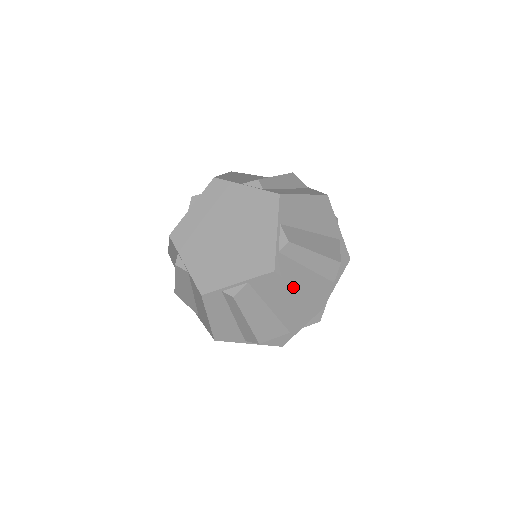
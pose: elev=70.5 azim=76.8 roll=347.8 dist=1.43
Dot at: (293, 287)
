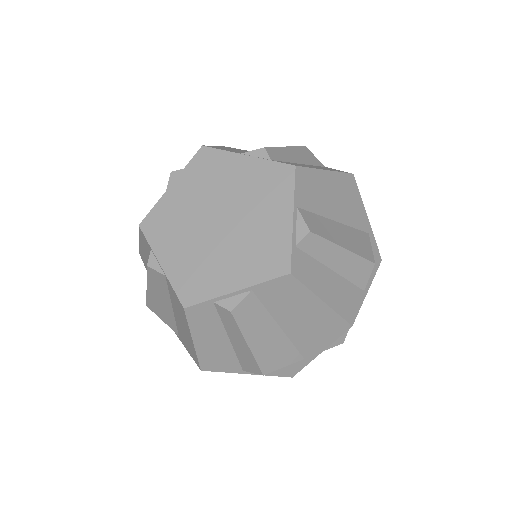
Dot at: (315, 296)
